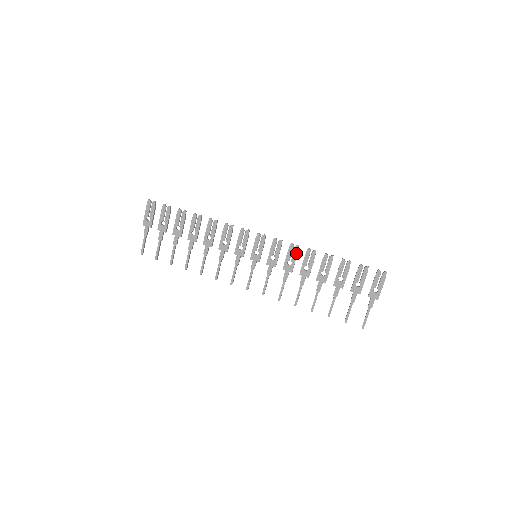
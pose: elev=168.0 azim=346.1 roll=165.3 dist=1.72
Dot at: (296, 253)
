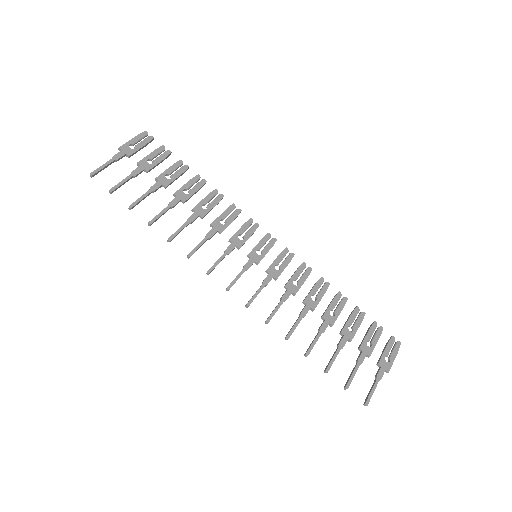
Dot at: (307, 275)
